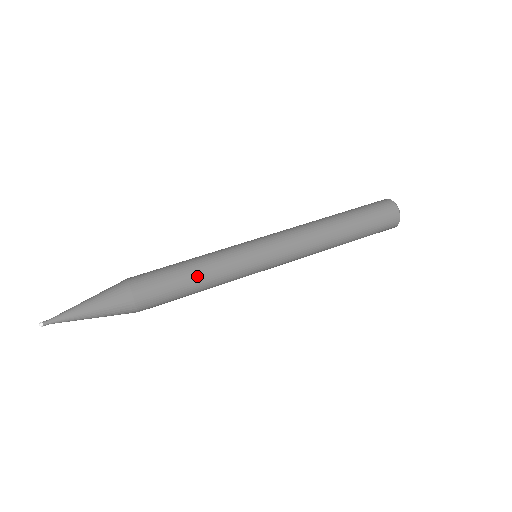
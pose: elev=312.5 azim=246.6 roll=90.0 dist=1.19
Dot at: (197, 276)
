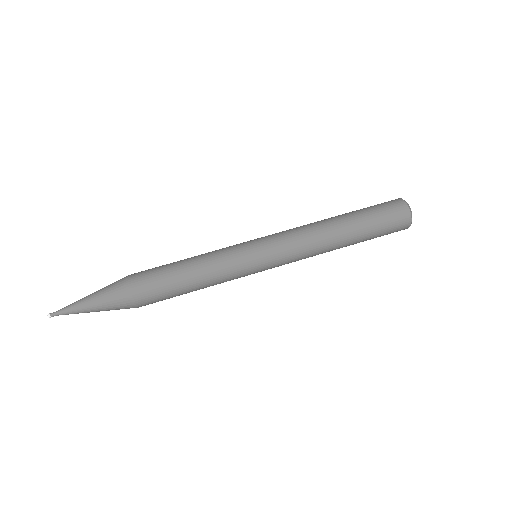
Dot at: (196, 284)
